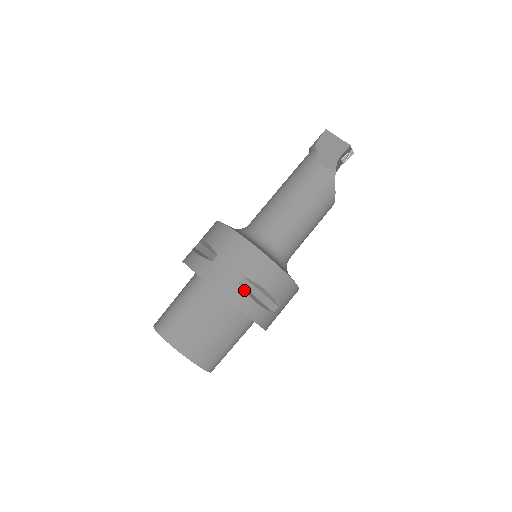
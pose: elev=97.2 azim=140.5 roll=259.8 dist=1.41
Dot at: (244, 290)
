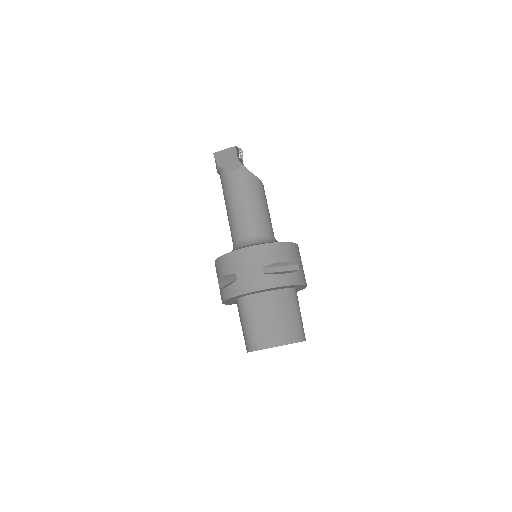
Dot at: (270, 274)
